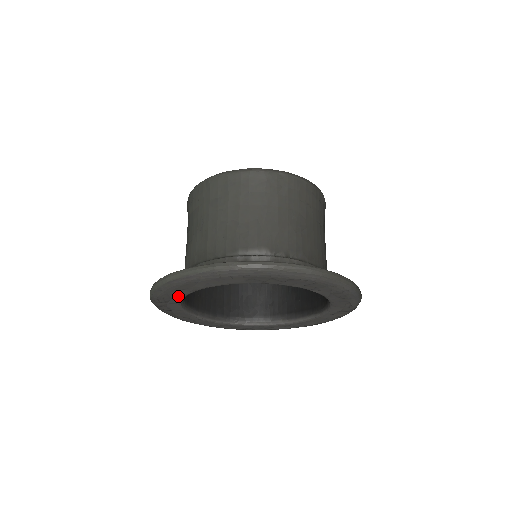
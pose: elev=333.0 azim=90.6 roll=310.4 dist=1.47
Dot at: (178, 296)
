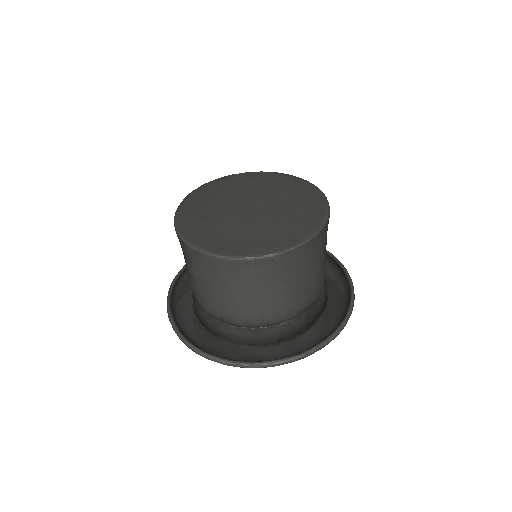
Dot at: (234, 350)
